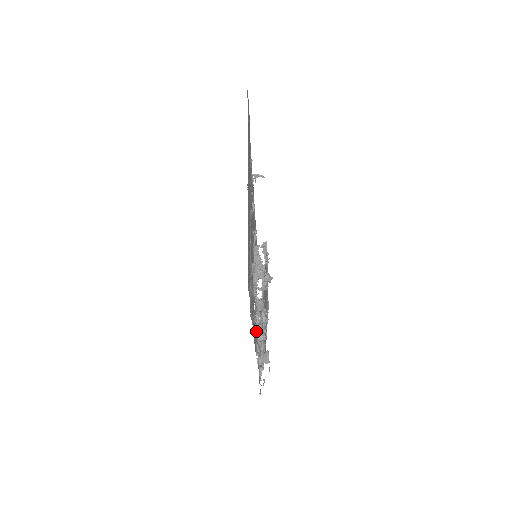
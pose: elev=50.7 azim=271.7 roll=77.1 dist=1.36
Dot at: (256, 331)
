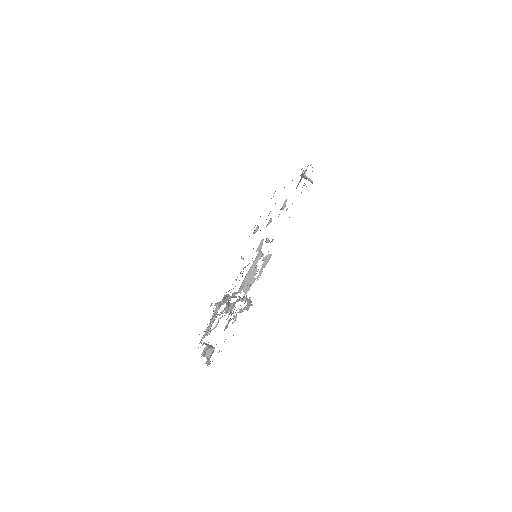
Dot at: occluded
